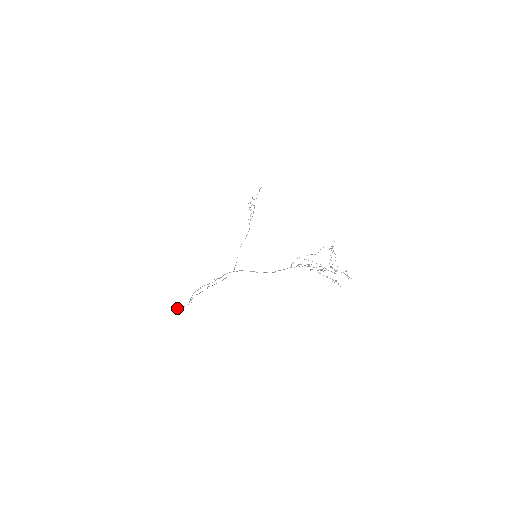
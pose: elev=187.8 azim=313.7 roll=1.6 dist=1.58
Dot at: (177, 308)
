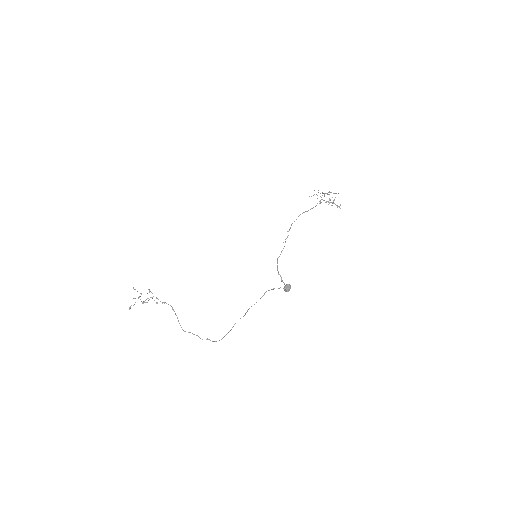
Dot at: (287, 284)
